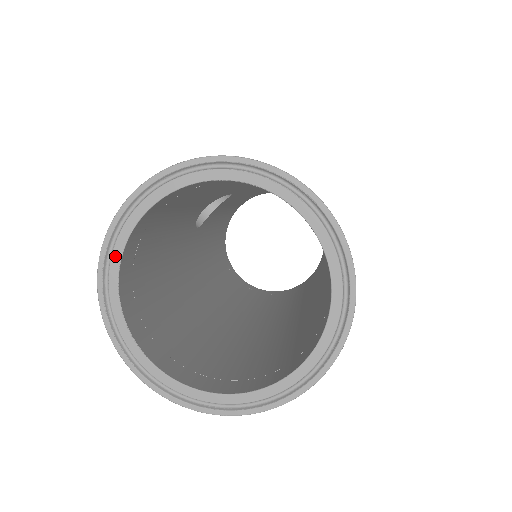
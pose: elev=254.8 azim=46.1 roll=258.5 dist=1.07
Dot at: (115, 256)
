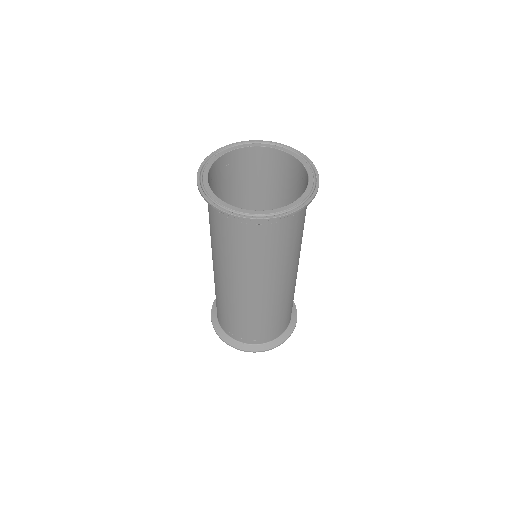
Dot at: (240, 146)
